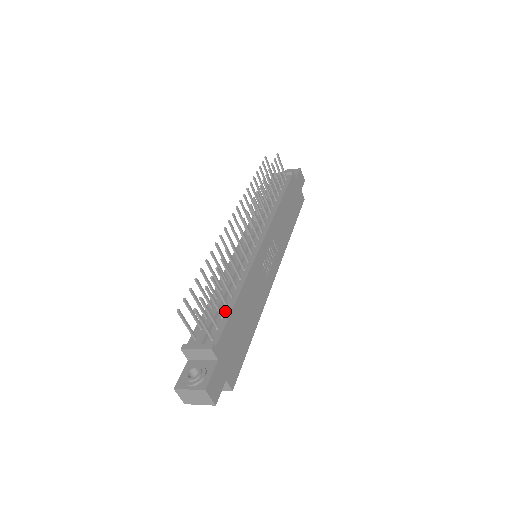
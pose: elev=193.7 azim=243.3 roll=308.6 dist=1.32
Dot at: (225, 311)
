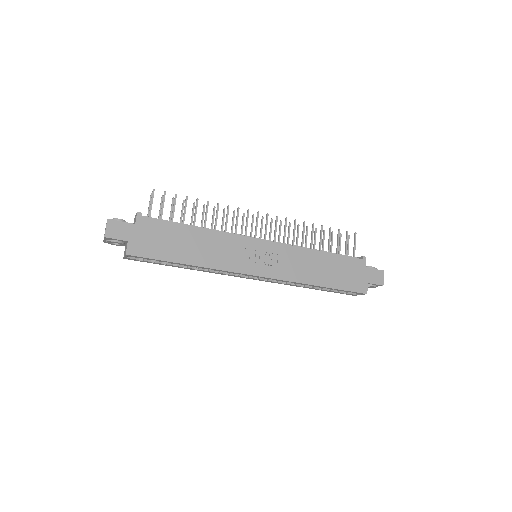
Dot at: (177, 224)
